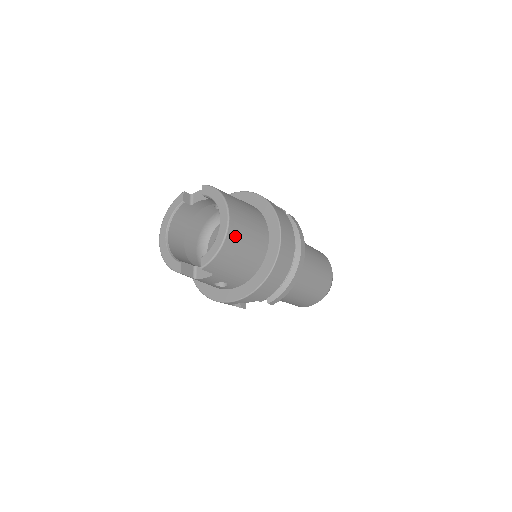
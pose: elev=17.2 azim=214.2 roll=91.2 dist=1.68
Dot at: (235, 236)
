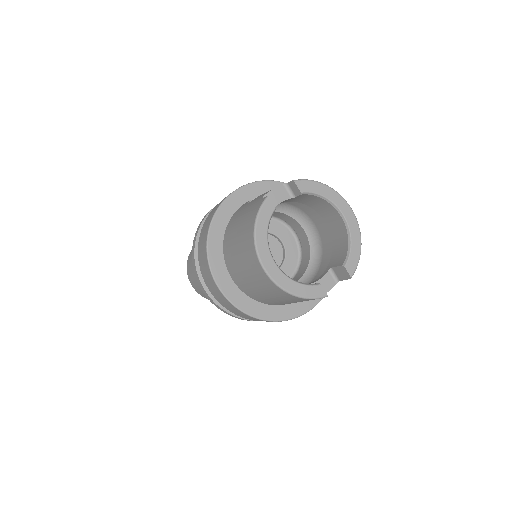
Dot at: occluded
